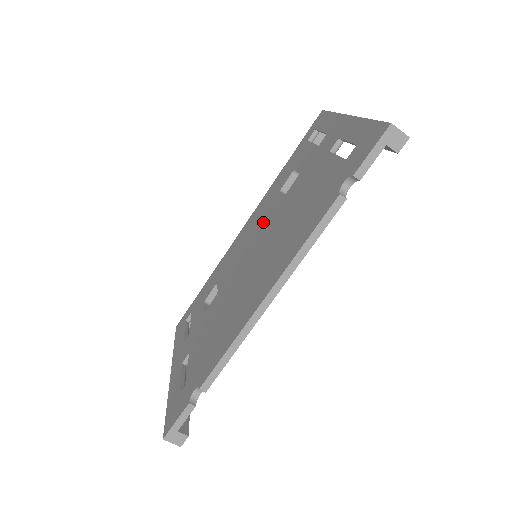
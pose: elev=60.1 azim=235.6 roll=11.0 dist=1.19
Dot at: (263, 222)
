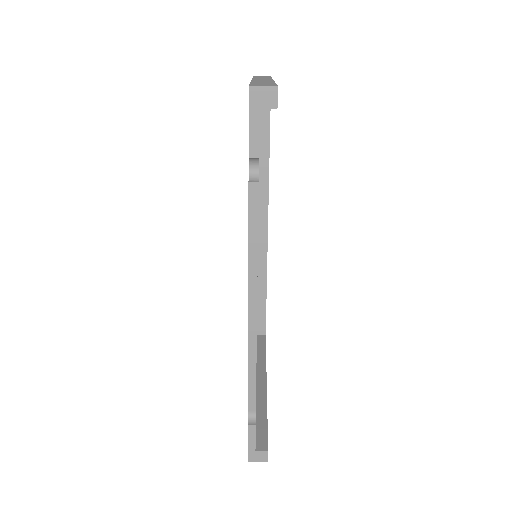
Dot at: occluded
